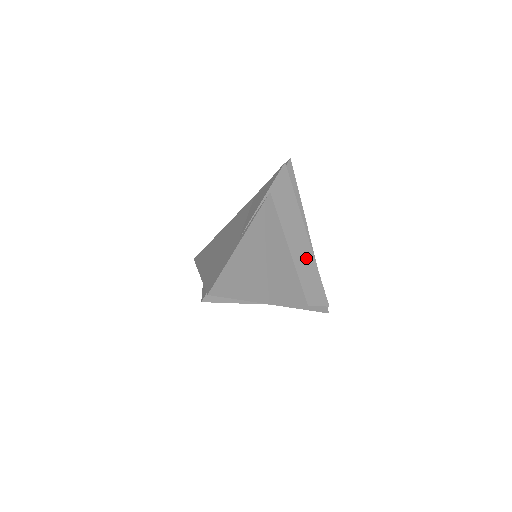
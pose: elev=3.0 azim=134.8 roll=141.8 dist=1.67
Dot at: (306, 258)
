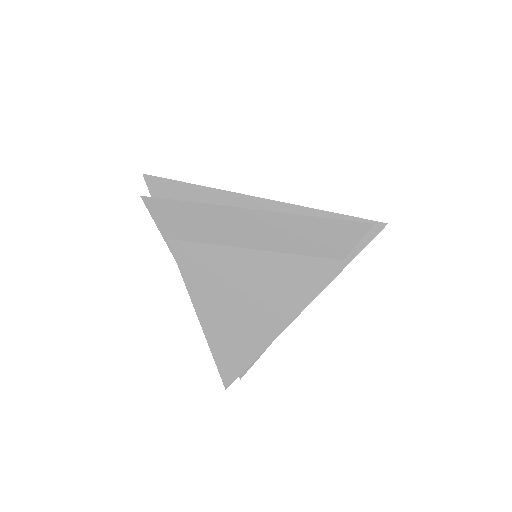
Dot at: (278, 228)
